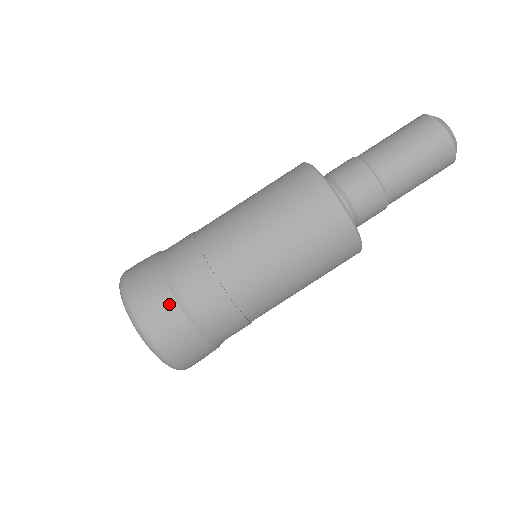
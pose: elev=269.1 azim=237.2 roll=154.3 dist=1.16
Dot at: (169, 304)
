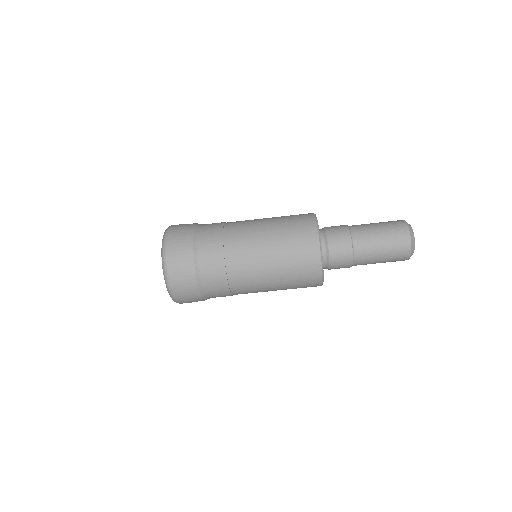
Dot at: (188, 244)
